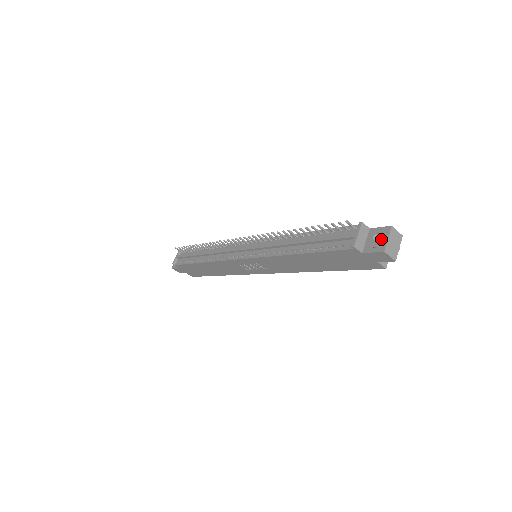
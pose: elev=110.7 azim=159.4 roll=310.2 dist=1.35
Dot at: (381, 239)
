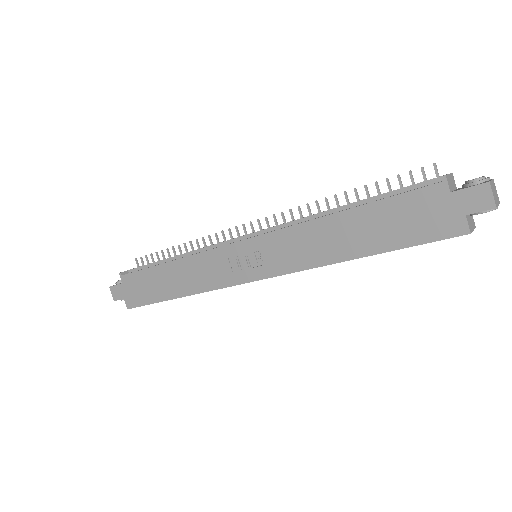
Dot at: (483, 176)
